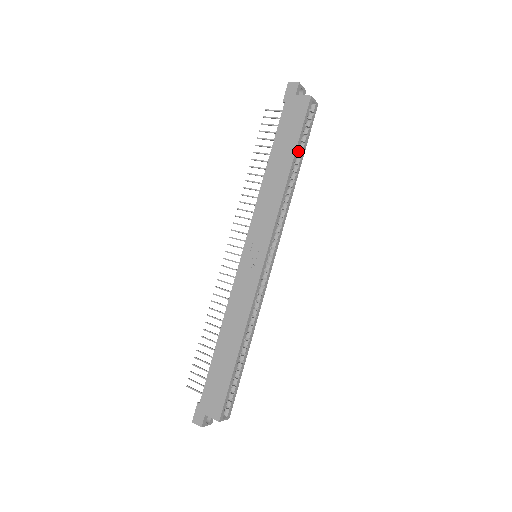
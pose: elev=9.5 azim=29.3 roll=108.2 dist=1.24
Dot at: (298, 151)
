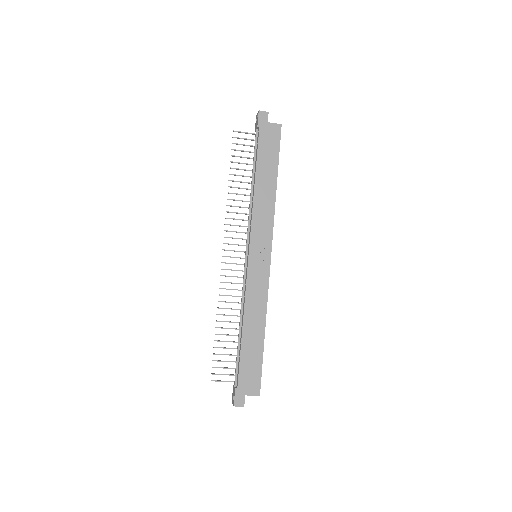
Dot at: occluded
